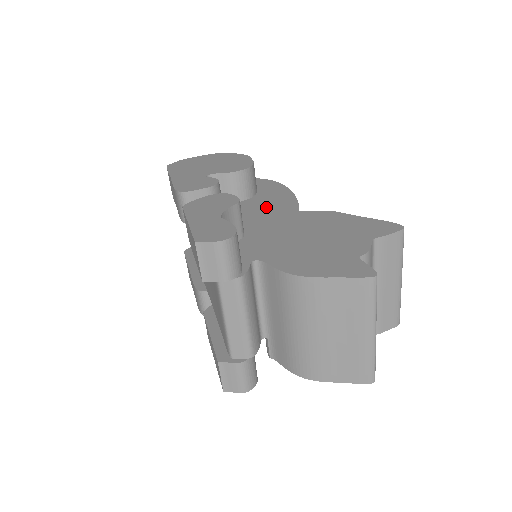
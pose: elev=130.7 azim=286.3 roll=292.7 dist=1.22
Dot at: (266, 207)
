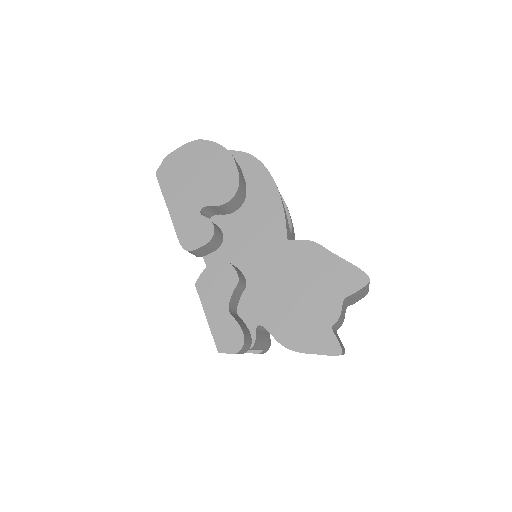
Dot at: (258, 228)
